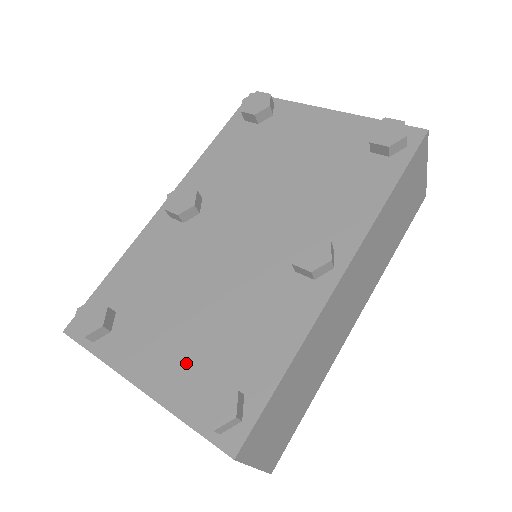
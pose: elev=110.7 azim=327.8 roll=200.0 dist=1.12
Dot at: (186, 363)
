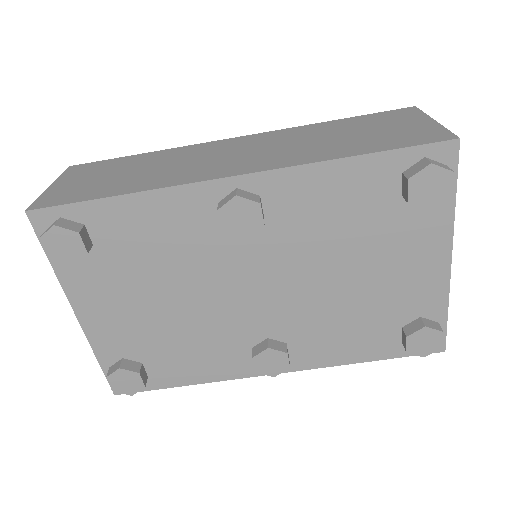
Dot at: (125, 333)
